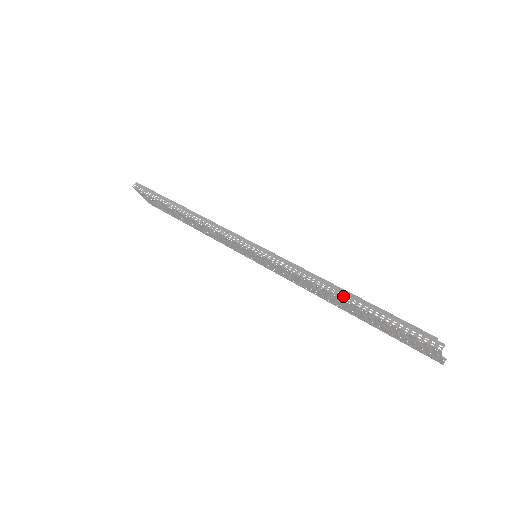
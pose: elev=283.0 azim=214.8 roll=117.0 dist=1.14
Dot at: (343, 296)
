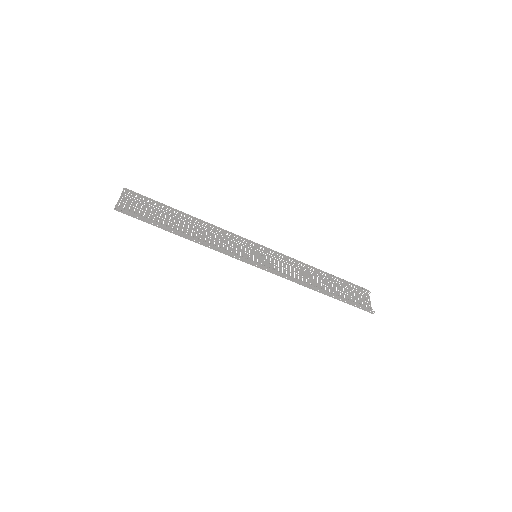
Dot at: (324, 293)
